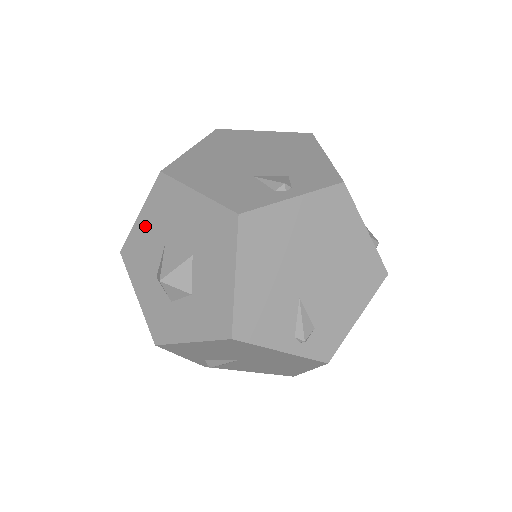
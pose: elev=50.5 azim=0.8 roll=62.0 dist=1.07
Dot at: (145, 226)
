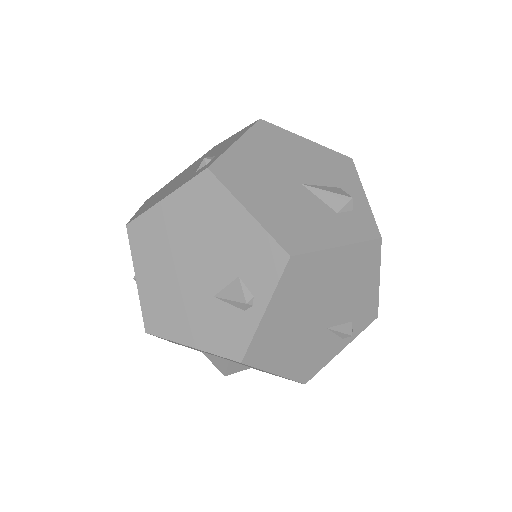
Dot at: occluded
